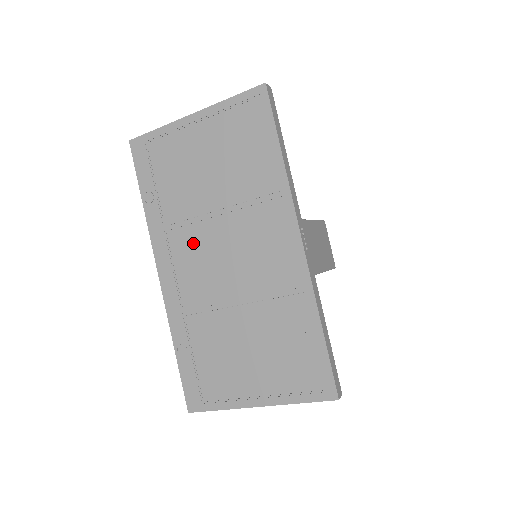
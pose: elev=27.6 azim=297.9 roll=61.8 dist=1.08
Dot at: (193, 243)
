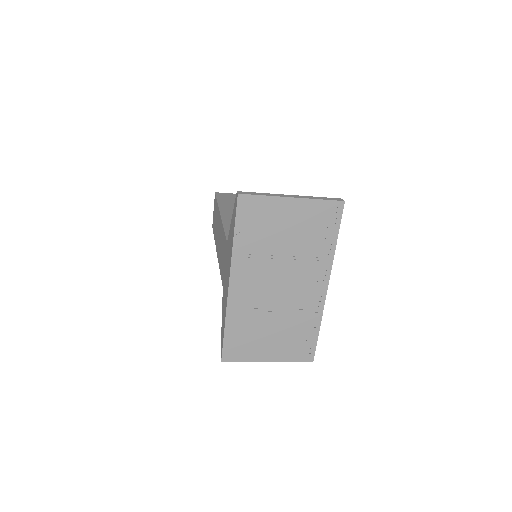
Dot at: (262, 272)
